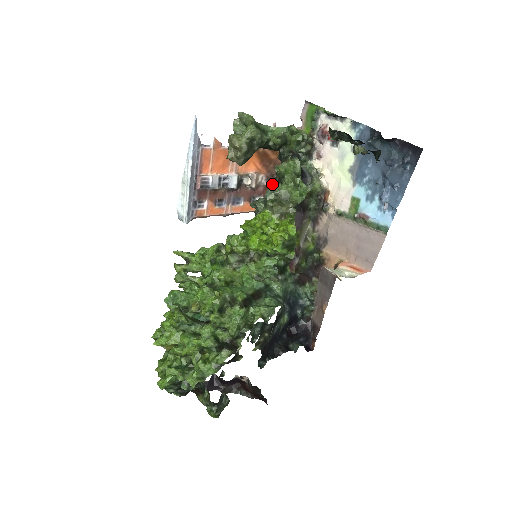
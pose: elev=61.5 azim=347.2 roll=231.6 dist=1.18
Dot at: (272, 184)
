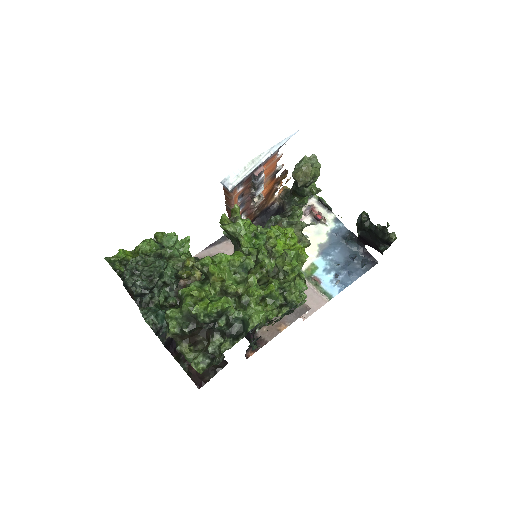
Dot at: (281, 215)
